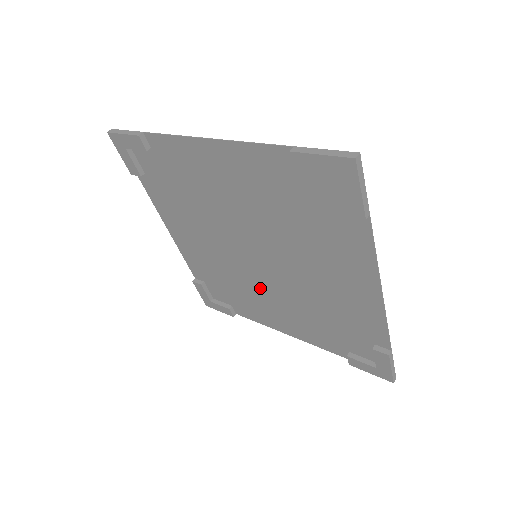
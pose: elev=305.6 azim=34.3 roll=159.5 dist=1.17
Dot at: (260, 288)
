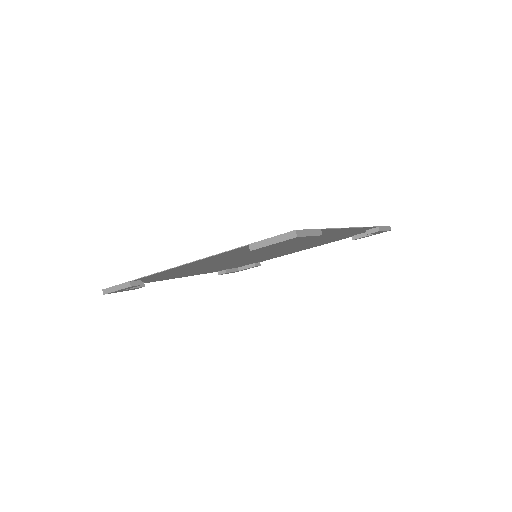
Dot at: occluded
